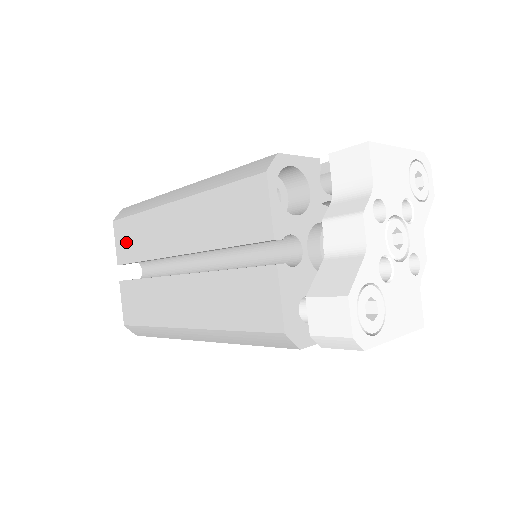
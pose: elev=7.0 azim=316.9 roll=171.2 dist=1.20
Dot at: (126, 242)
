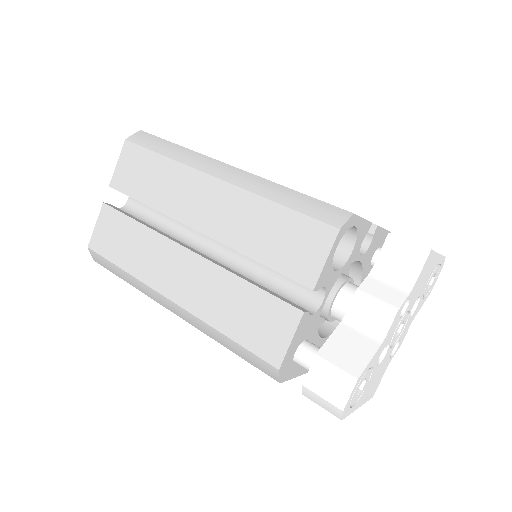
Dot at: (133, 172)
